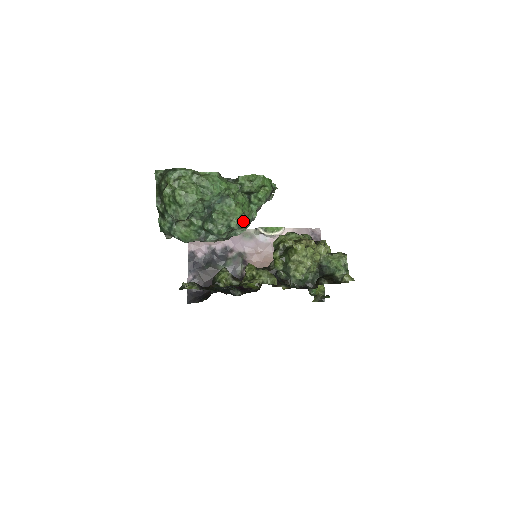
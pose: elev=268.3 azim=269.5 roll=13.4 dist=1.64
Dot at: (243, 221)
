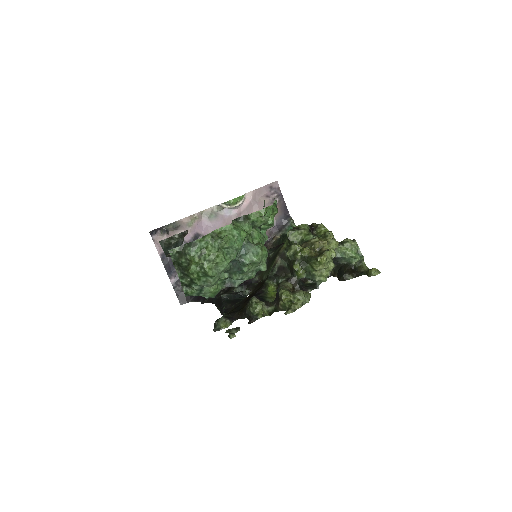
Dot at: occluded
